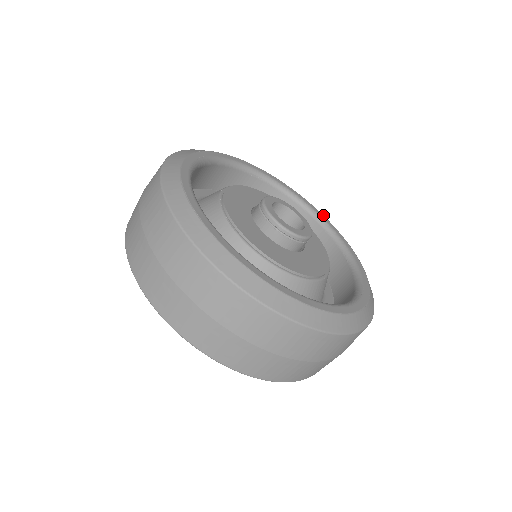
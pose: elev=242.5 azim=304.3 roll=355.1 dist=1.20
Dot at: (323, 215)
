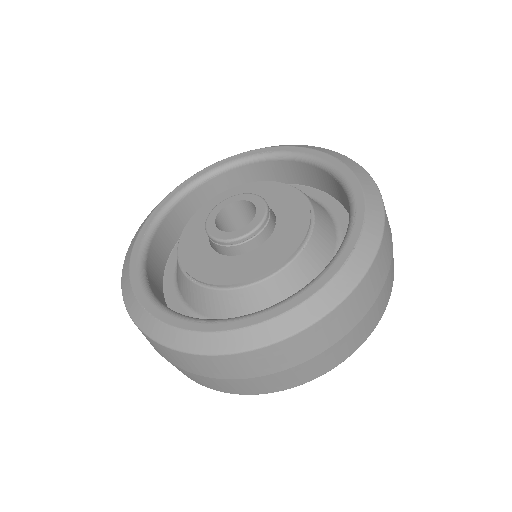
Dot at: (293, 147)
